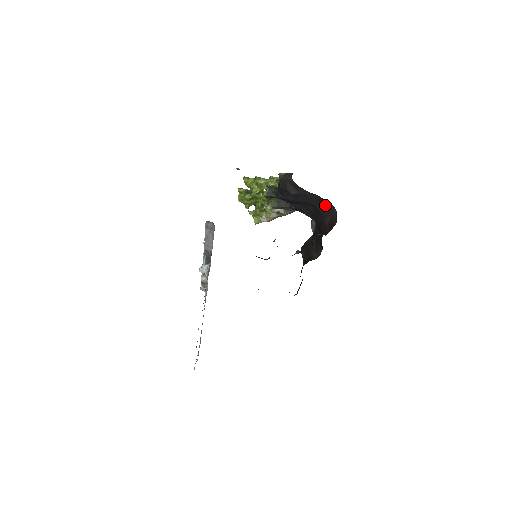
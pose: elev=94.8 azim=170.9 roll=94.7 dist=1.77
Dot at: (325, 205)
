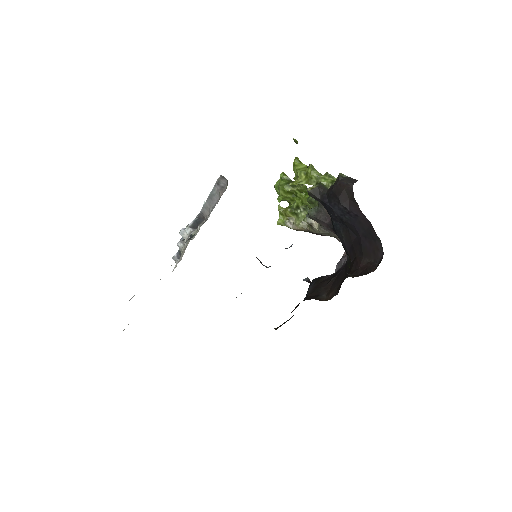
Dot at: (373, 242)
